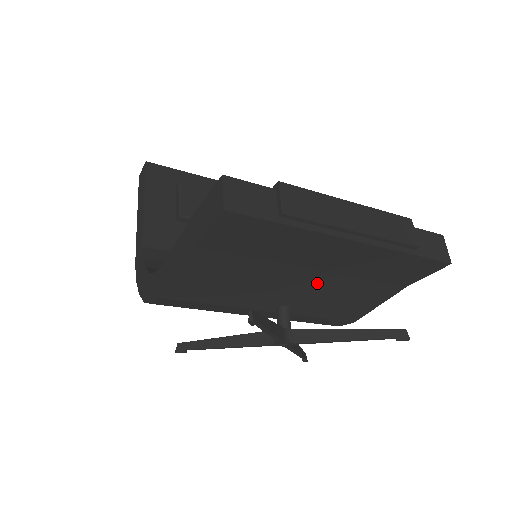
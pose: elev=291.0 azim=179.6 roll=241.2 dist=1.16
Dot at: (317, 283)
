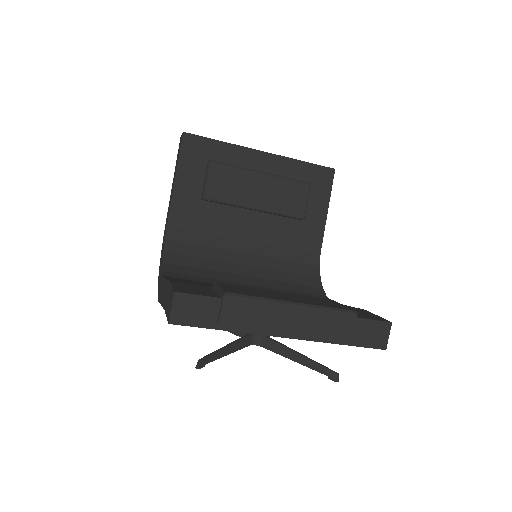
Dot at: occluded
